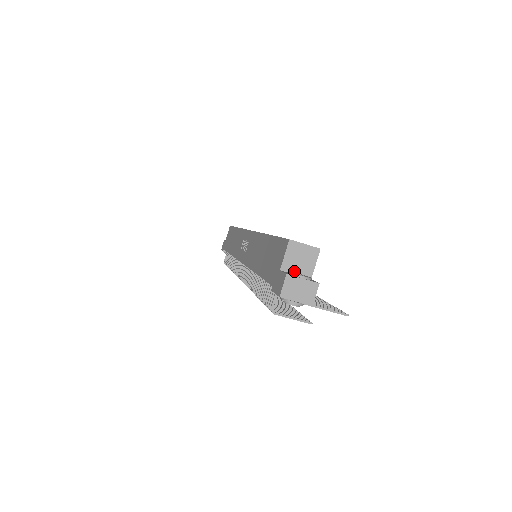
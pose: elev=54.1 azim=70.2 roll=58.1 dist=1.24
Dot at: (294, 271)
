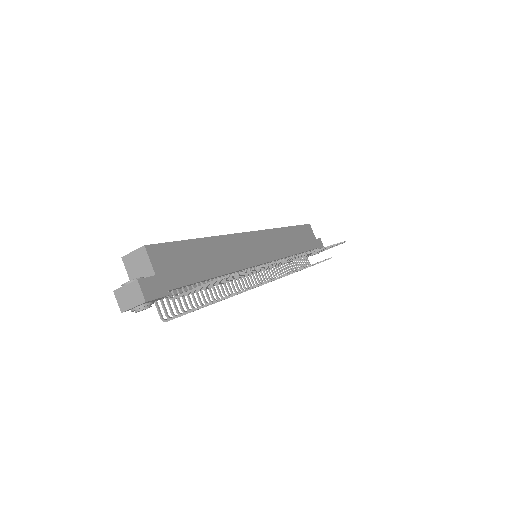
Dot at: occluded
